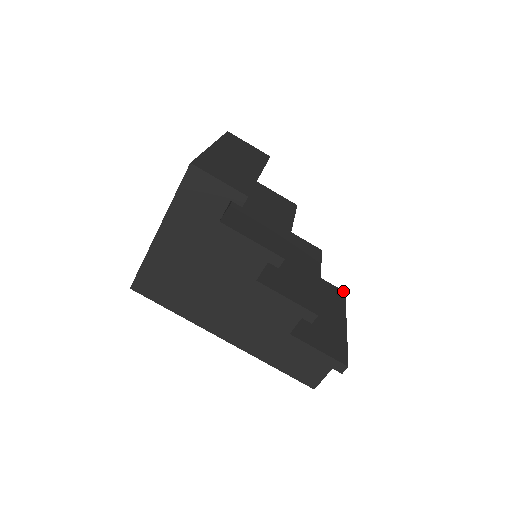
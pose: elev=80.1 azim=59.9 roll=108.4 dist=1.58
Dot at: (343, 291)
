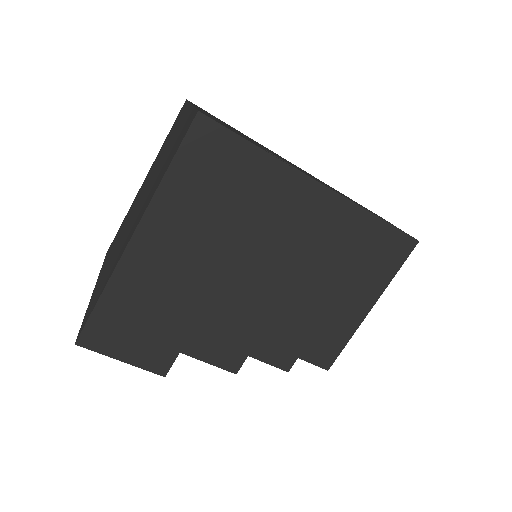
Dot at: (416, 241)
